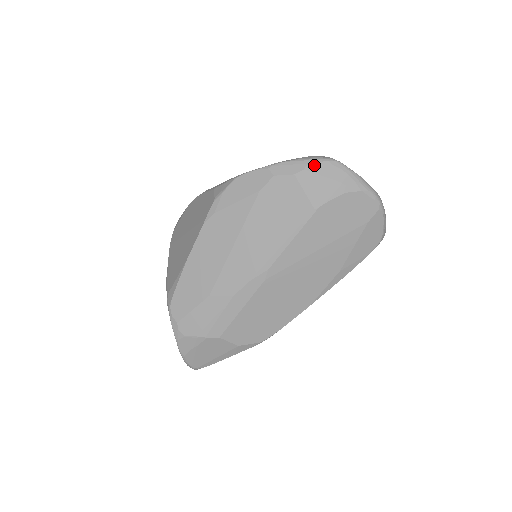
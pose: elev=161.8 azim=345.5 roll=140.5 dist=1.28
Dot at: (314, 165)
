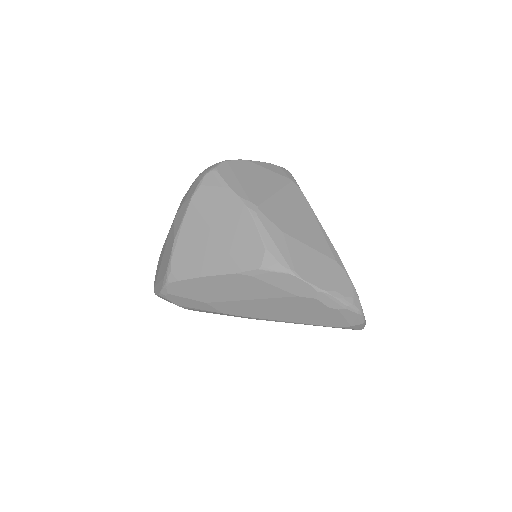
Dot at: (347, 311)
